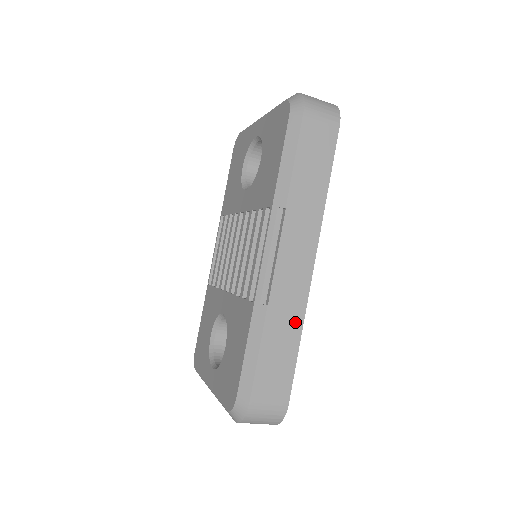
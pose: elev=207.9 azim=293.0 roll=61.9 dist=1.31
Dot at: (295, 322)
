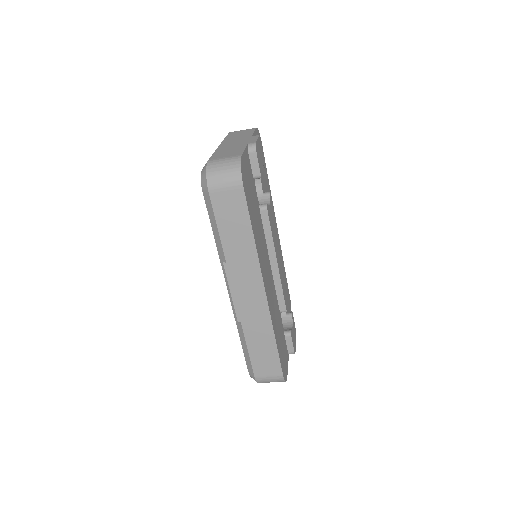
Dot at: (266, 329)
